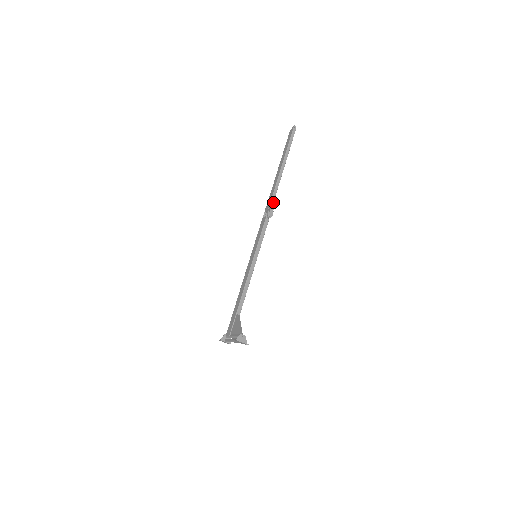
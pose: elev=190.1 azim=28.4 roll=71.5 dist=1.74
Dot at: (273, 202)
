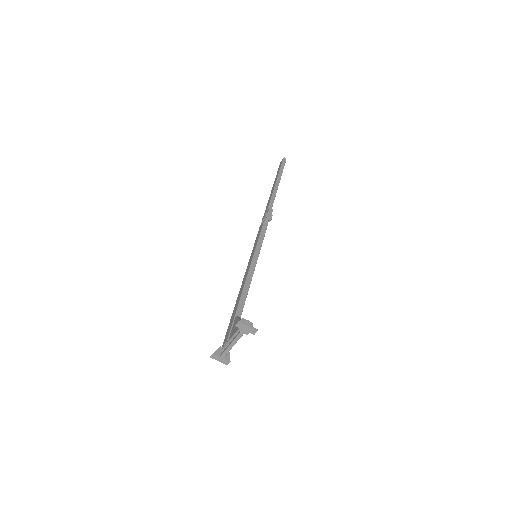
Dot at: occluded
